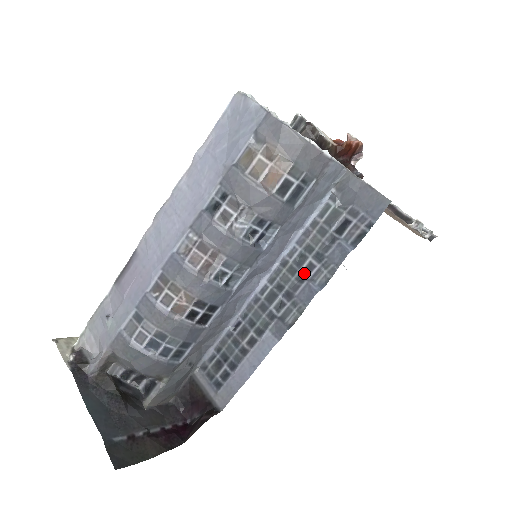
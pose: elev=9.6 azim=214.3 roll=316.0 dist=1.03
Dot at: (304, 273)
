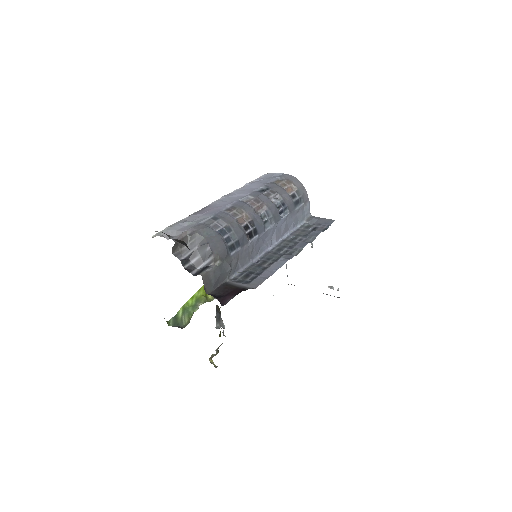
Dot at: (298, 241)
